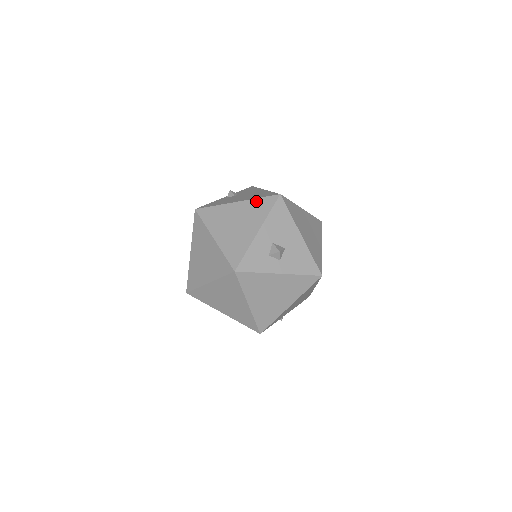
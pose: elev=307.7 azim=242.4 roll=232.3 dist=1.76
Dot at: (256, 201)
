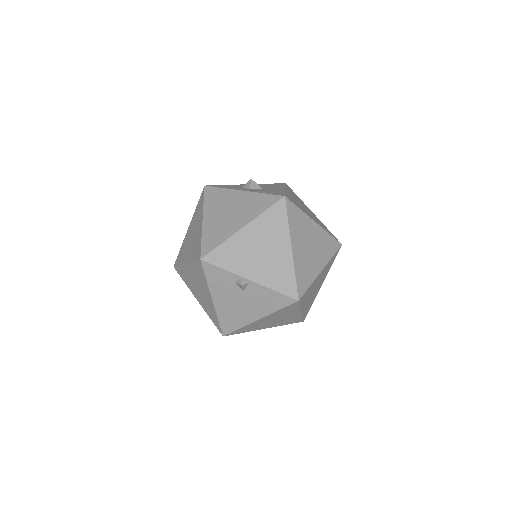
Dot at: occluded
